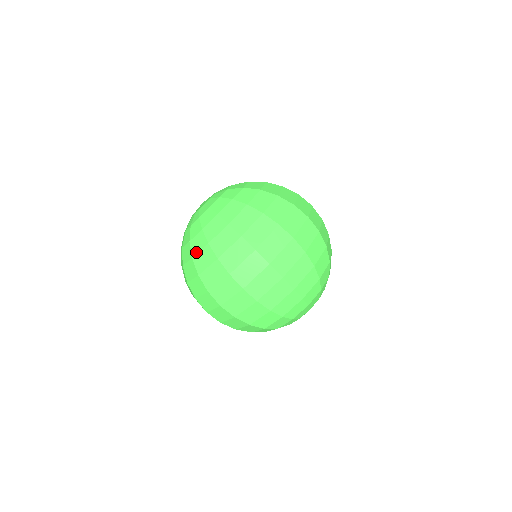
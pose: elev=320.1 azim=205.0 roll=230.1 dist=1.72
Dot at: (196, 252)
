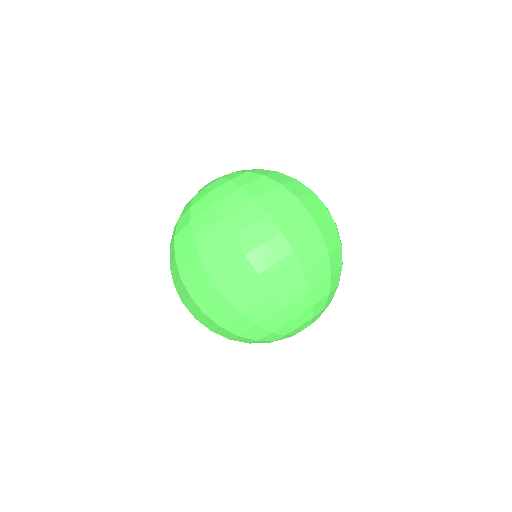
Dot at: (247, 182)
